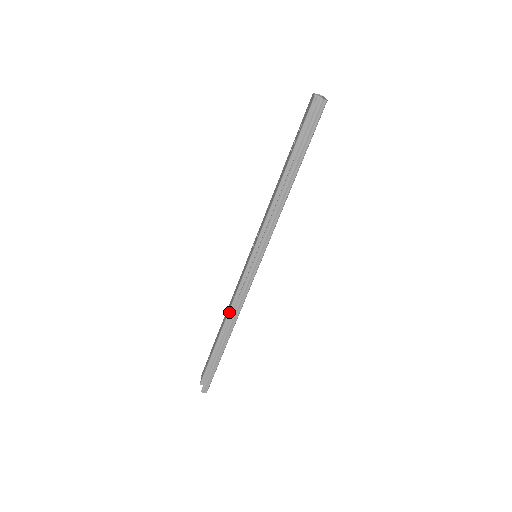
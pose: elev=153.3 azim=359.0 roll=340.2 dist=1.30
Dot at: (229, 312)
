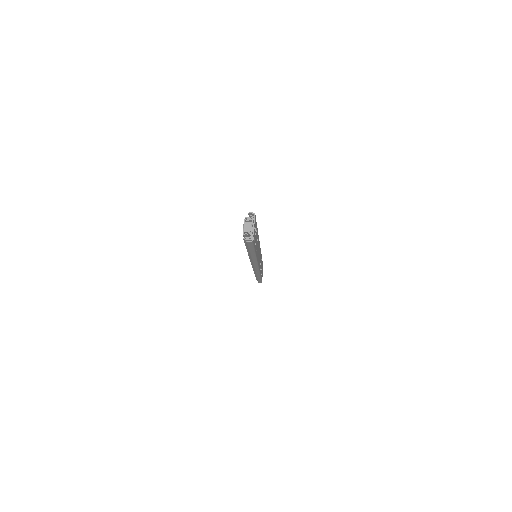
Dot at: occluded
